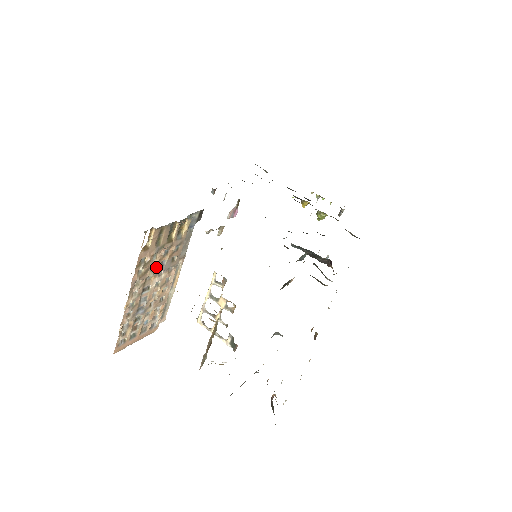
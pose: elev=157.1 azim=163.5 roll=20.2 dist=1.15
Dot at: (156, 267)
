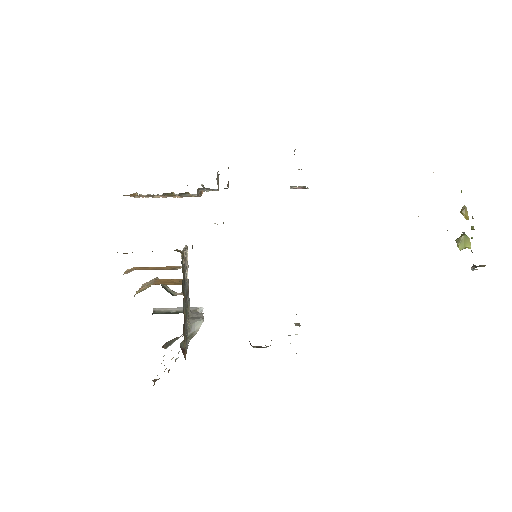
Dot at: occluded
